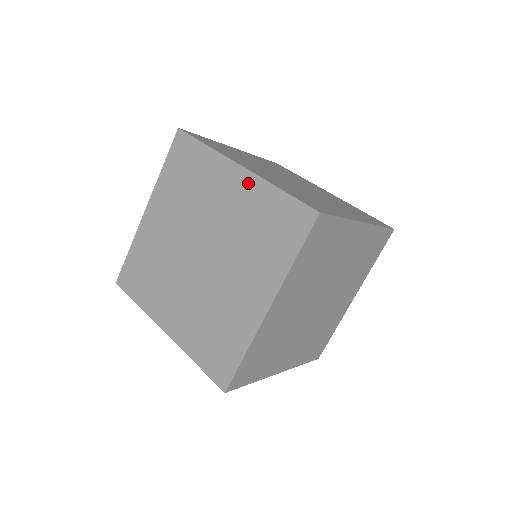
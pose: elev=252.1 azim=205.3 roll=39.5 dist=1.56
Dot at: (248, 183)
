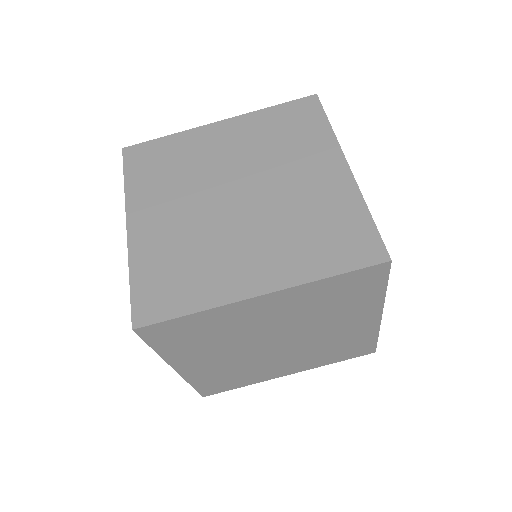
Dot at: (285, 297)
